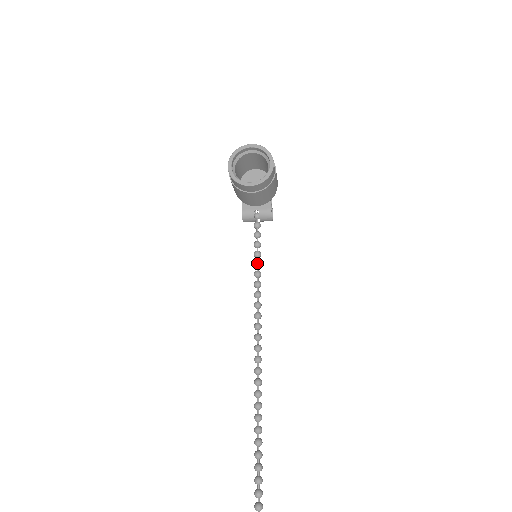
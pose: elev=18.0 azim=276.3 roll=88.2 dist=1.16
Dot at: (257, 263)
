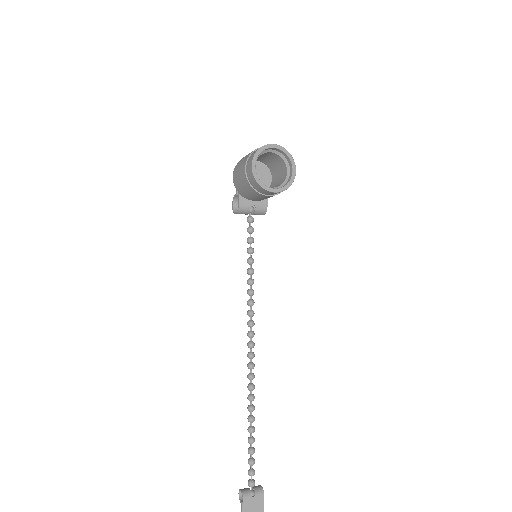
Dot at: (252, 261)
